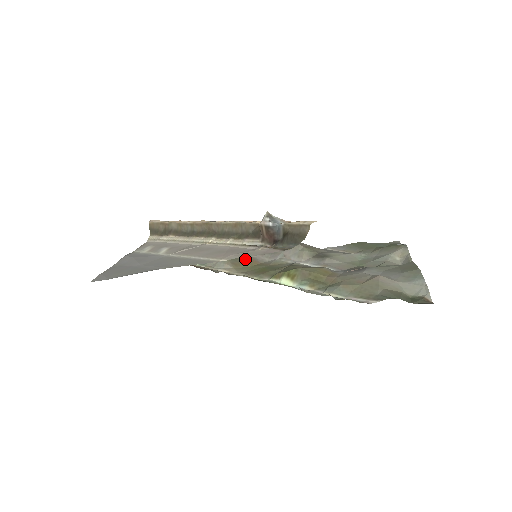
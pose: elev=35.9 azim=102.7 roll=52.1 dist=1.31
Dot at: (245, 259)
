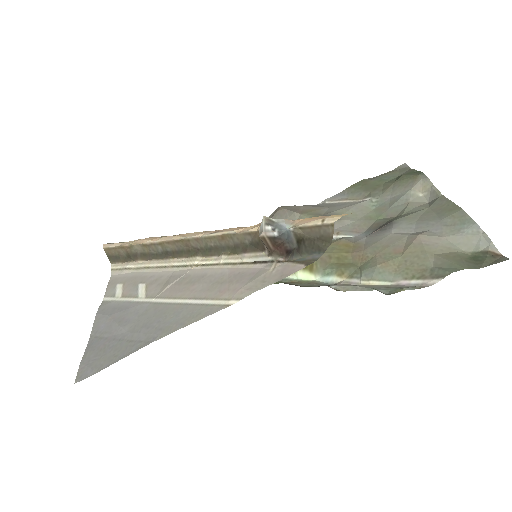
Dot at: occluded
